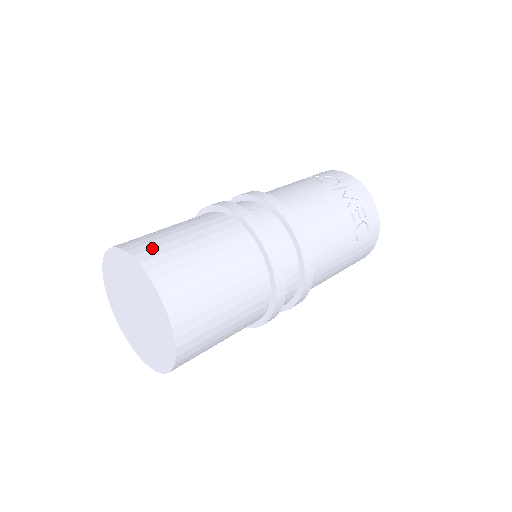
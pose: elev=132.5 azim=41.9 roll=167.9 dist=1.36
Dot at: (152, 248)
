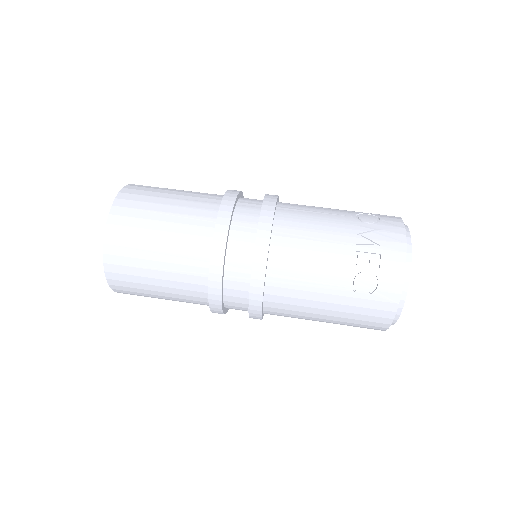
Dot at: (140, 190)
